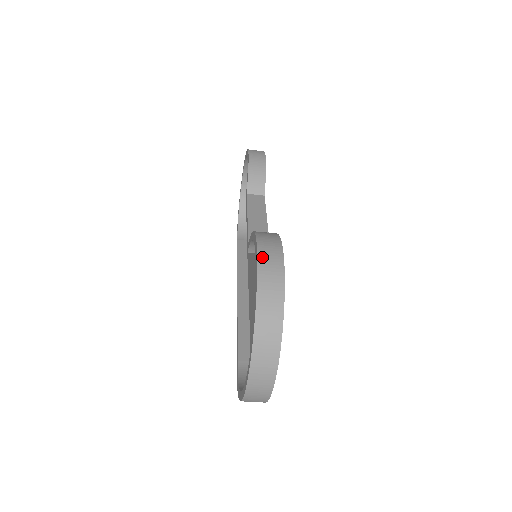
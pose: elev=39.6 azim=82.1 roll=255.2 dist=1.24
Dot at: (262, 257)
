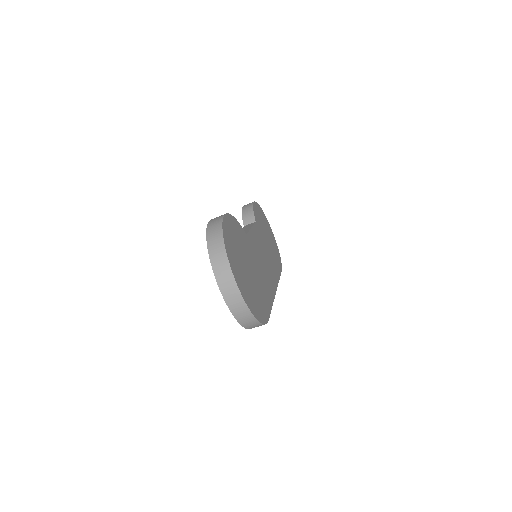
Dot at: (211, 222)
